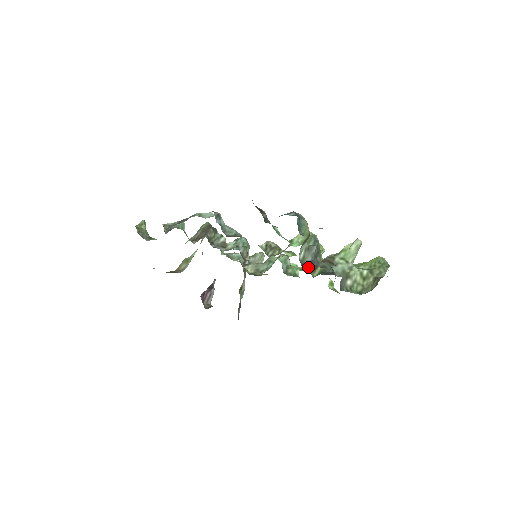
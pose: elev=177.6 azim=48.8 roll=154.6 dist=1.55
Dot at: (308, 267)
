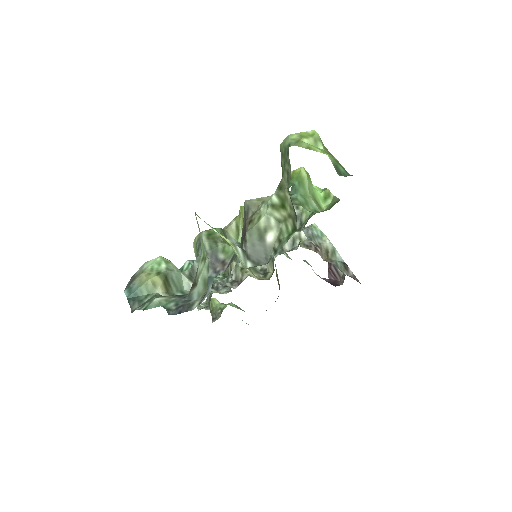
Dot at: (209, 293)
